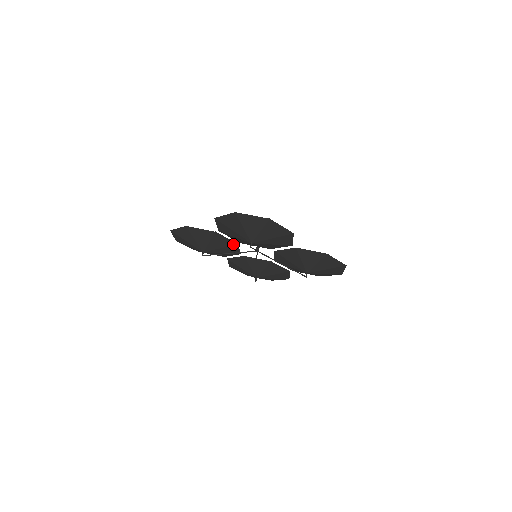
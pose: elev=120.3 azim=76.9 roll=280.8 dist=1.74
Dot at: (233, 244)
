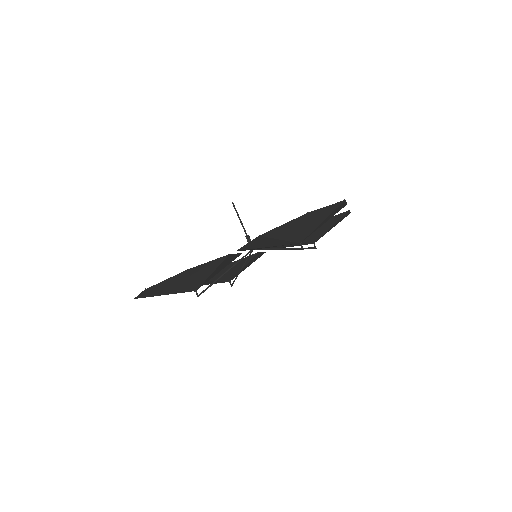
Dot at: (236, 257)
